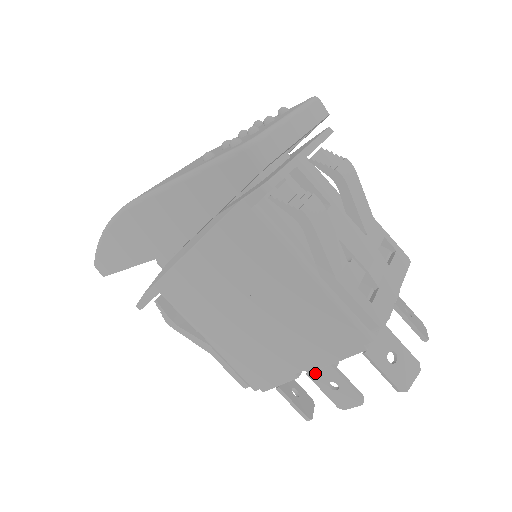
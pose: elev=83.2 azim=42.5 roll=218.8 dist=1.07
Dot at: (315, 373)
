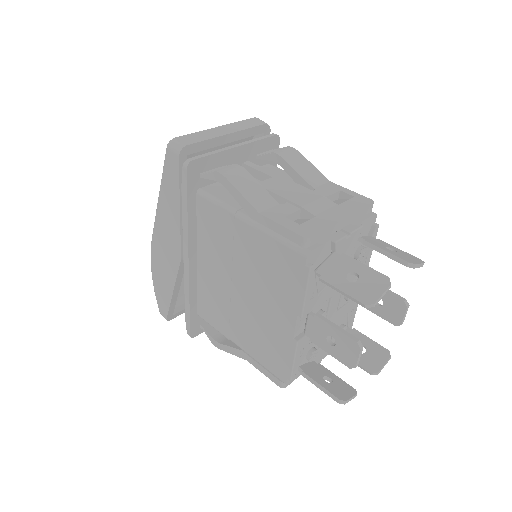
Dot at: (313, 334)
